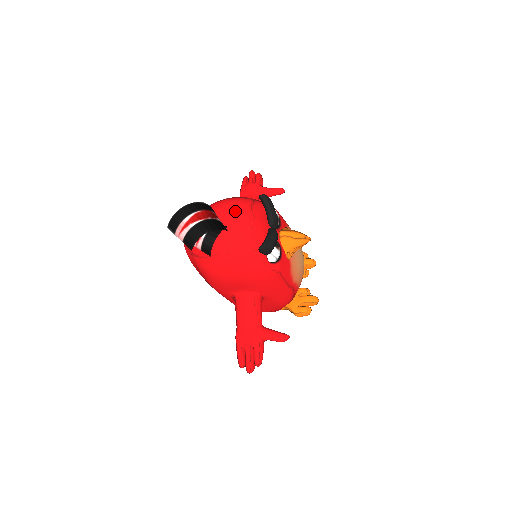
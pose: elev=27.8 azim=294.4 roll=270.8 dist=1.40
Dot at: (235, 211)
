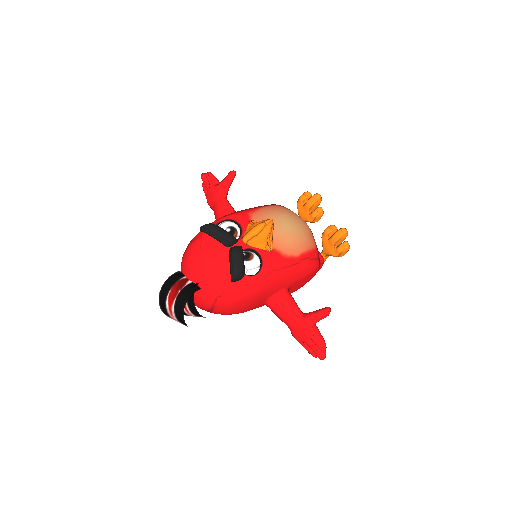
Dot at: (192, 265)
